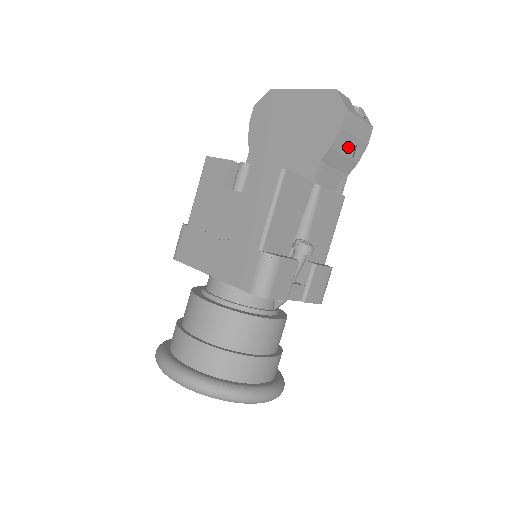
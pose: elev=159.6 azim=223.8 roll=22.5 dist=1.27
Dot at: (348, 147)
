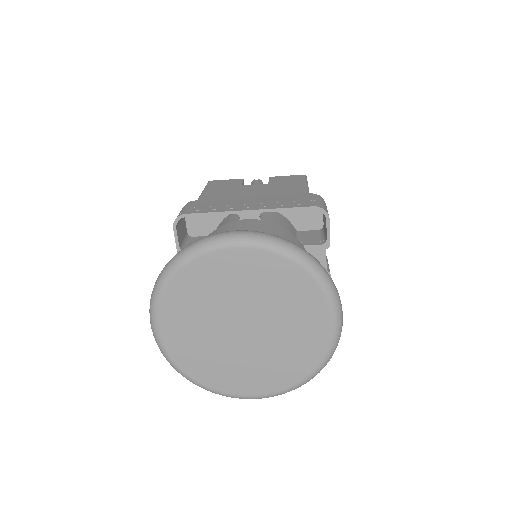
Dot at: occluded
